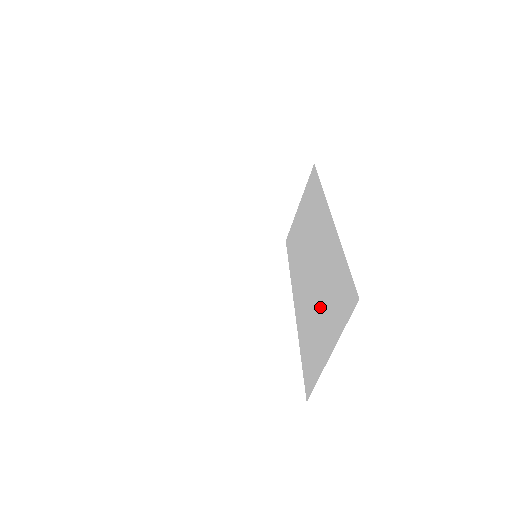
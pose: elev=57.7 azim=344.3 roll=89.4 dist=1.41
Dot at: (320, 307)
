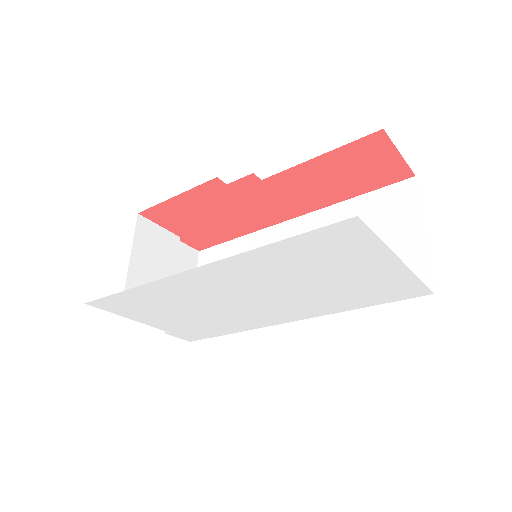
Dot at: occluded
